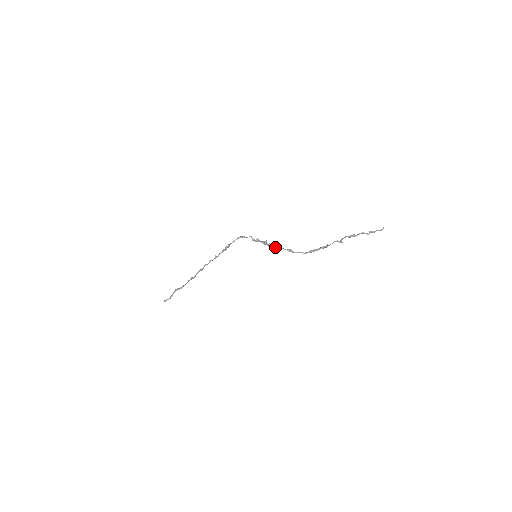
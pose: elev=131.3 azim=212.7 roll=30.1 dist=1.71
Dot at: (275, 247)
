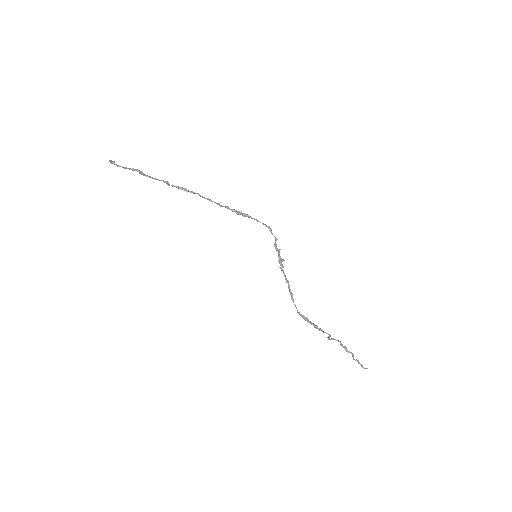
Dot at: (285, 277)
